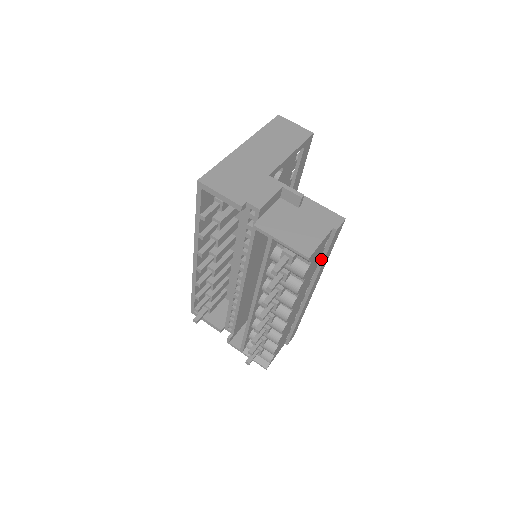
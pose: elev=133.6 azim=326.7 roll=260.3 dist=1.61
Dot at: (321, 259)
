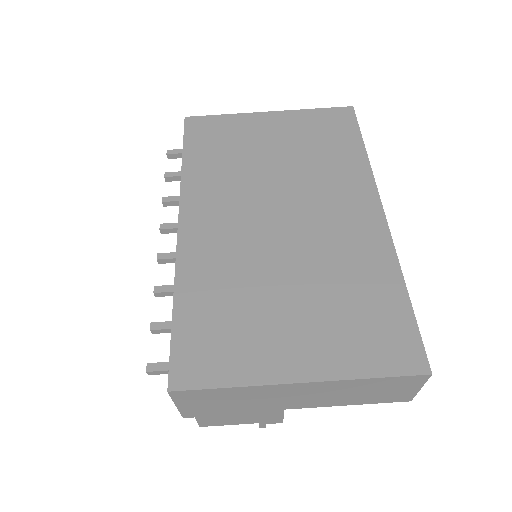
Dot at: occluded
